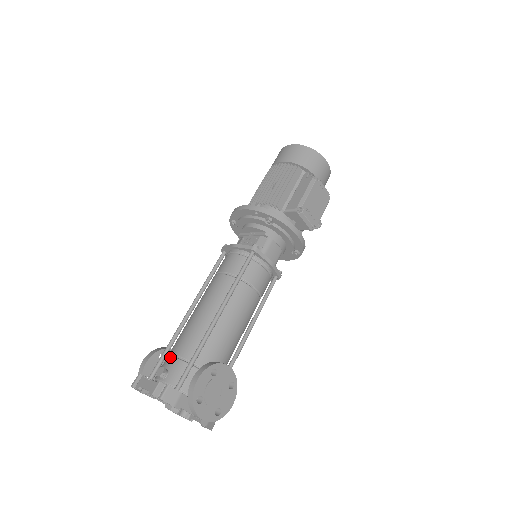
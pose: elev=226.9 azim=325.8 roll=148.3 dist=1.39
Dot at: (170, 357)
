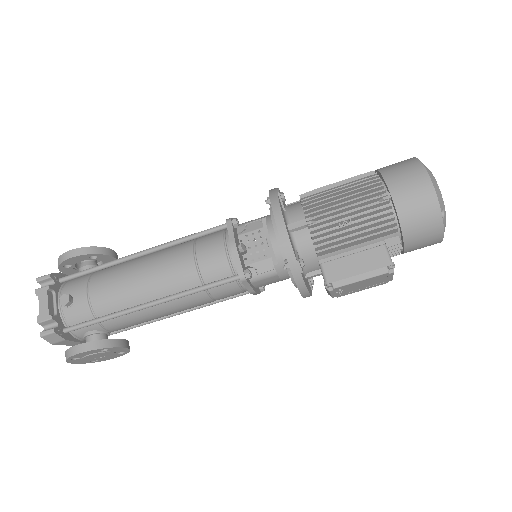
Dot at: (85, 290)
